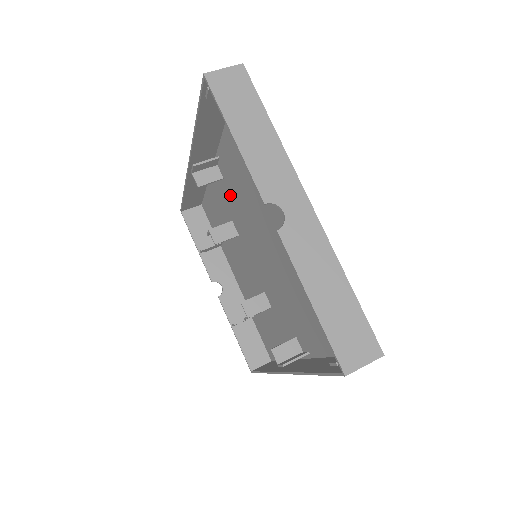
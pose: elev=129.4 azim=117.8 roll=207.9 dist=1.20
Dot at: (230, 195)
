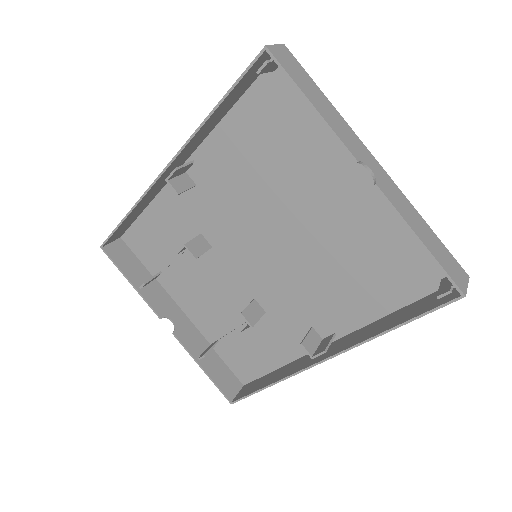
Dot at: (207, 202)
